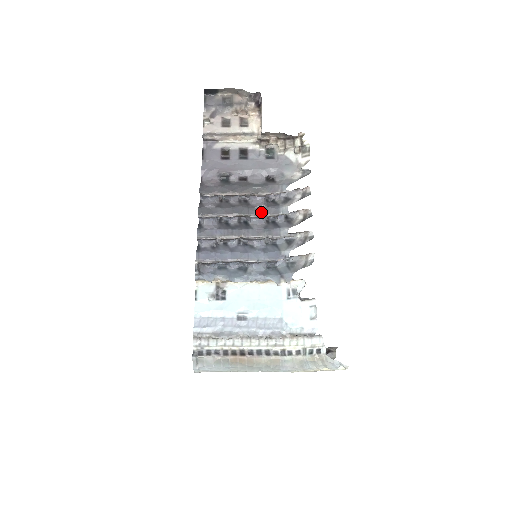
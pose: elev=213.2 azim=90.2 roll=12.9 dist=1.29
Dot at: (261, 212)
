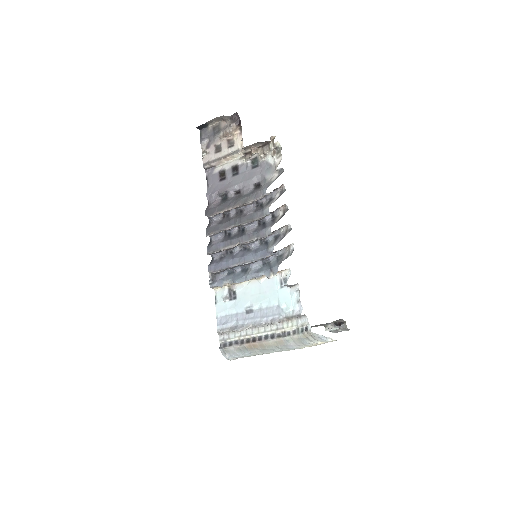
Dot at: (250, 219)
